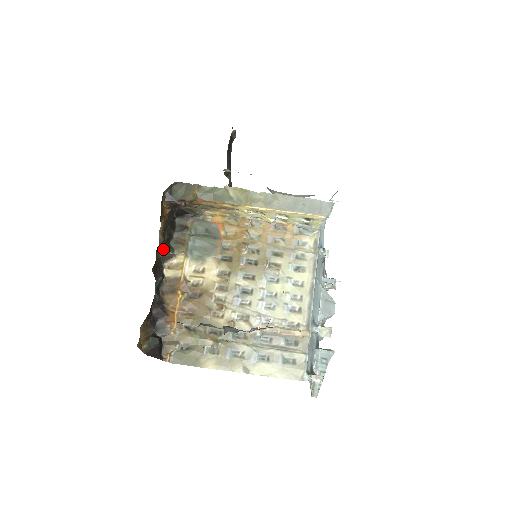
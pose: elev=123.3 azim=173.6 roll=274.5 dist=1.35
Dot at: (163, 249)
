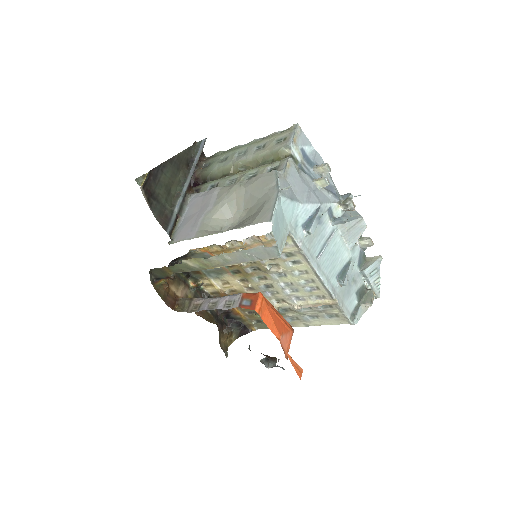
Dot at: (191, 283)
